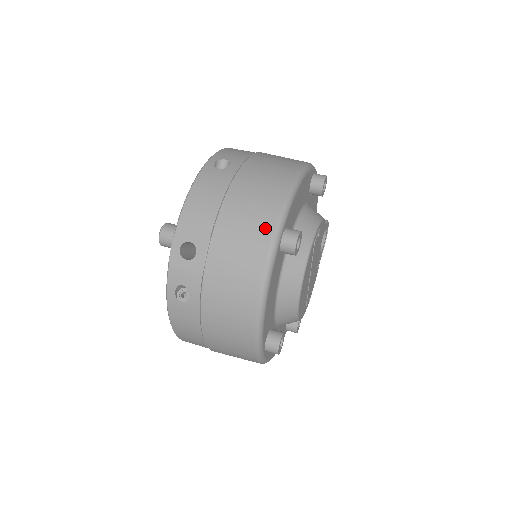
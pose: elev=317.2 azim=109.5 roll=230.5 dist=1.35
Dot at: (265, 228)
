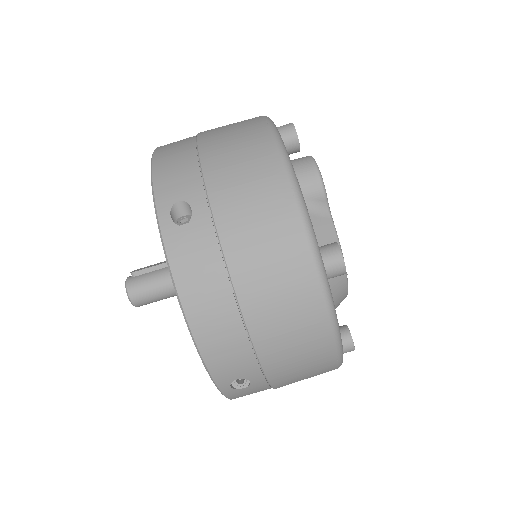
Dot at: occluded
